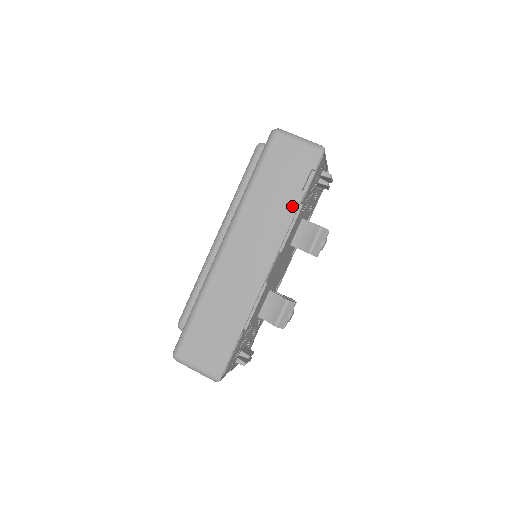
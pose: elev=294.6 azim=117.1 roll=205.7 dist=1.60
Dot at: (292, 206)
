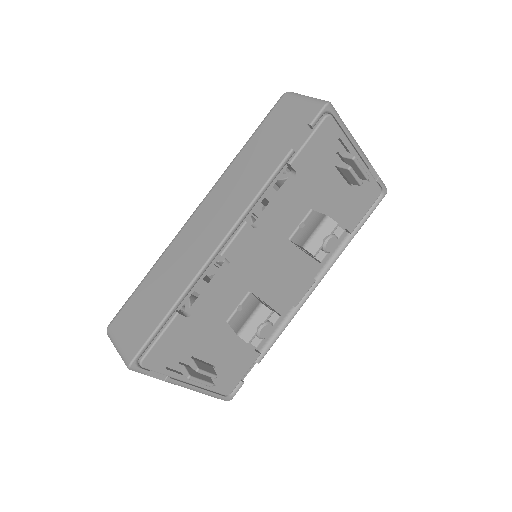
Dot at: (273, 165)
